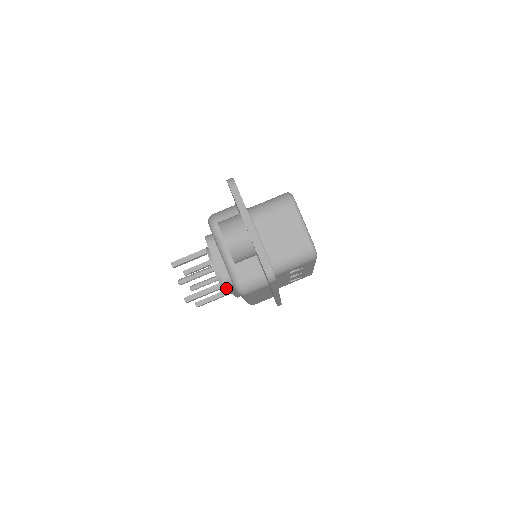
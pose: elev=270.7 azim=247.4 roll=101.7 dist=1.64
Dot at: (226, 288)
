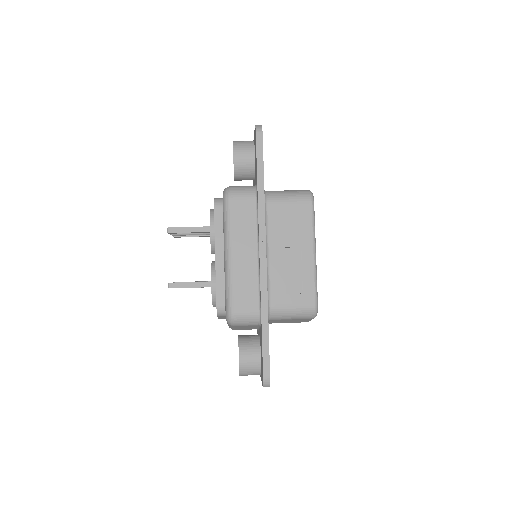
Dot at: (214, 213)
